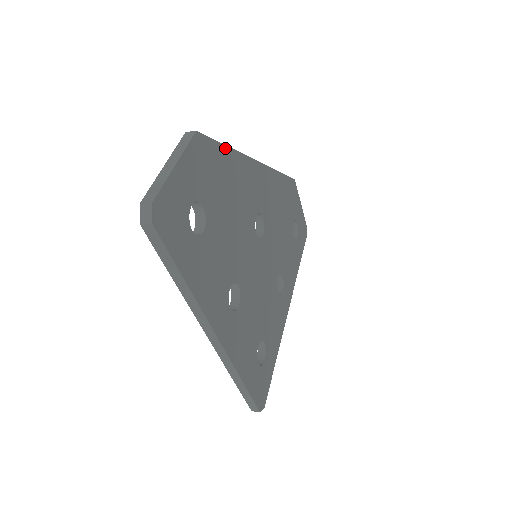
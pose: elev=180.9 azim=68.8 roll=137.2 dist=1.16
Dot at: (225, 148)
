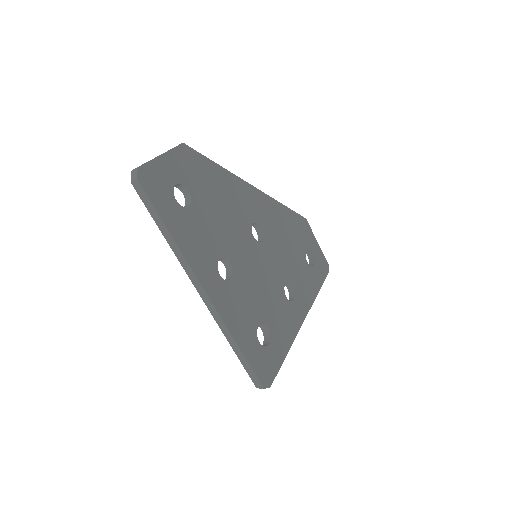
Dot at: (214, 164)
